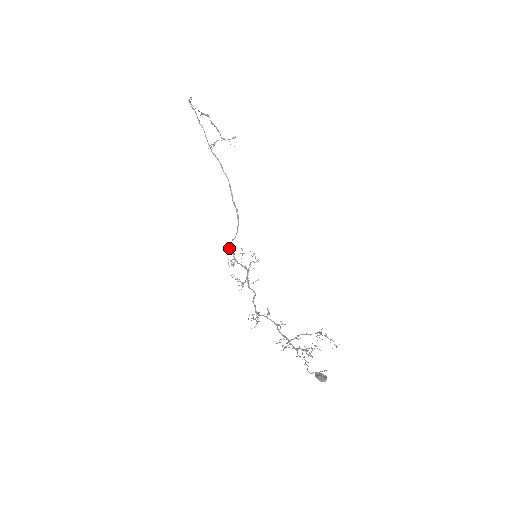
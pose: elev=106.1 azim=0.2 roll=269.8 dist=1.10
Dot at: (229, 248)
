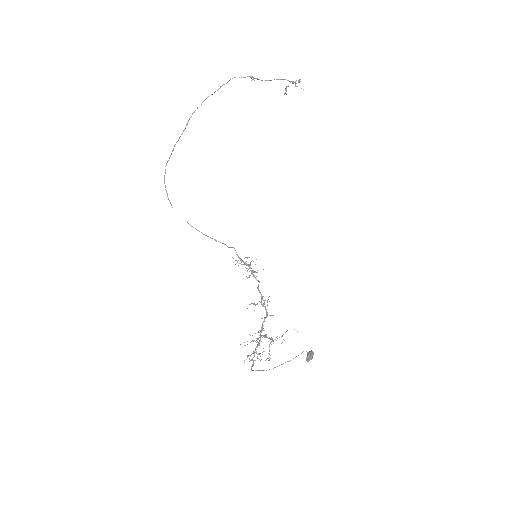
Dot at: (235, 250)
